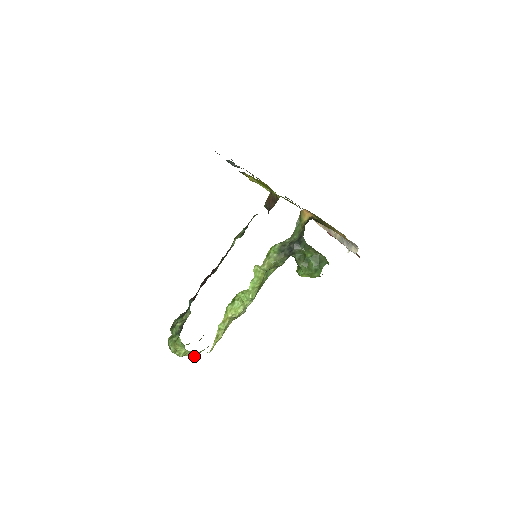
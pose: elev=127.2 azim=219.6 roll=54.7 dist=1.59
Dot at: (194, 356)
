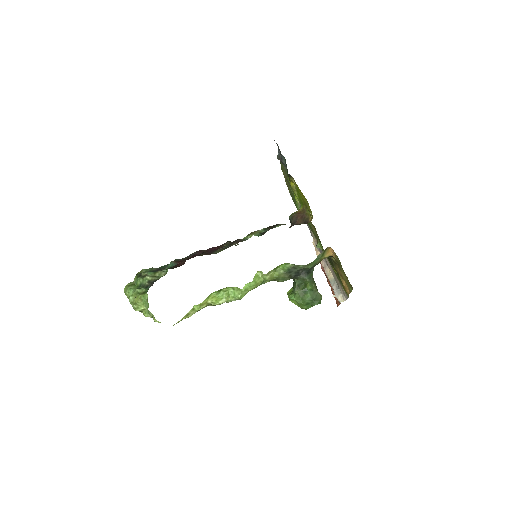
Dot at: occluded
